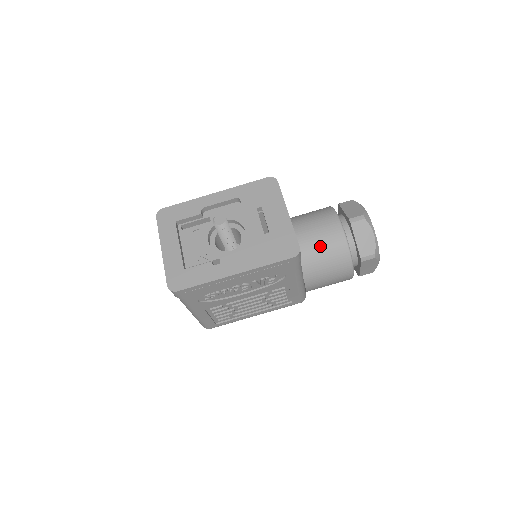
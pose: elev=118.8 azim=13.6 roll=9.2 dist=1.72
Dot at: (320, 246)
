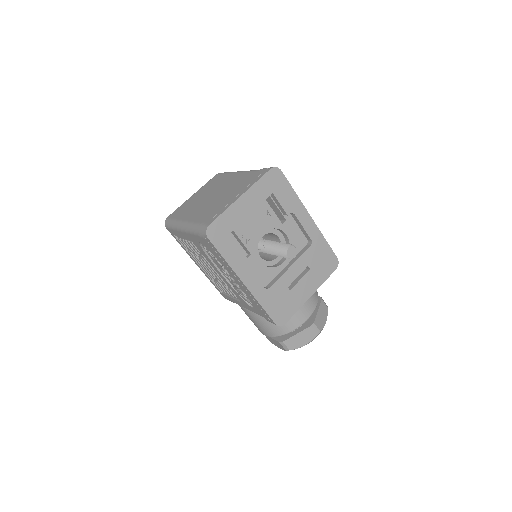
Dot at: occluded
